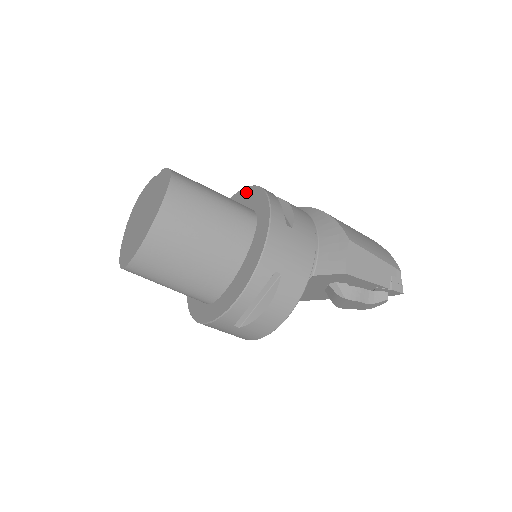
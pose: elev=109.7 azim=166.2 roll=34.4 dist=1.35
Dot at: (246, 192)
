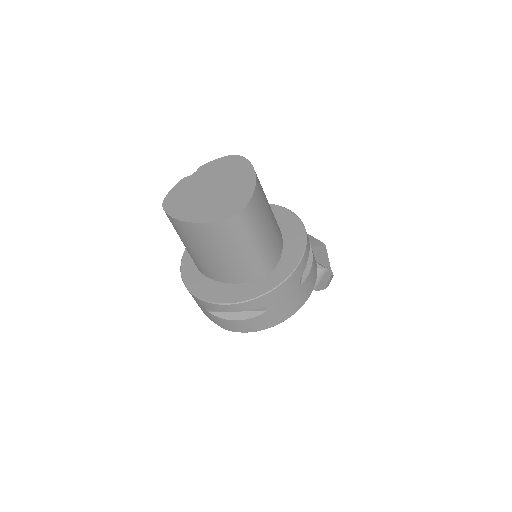
Dot at: occluded
